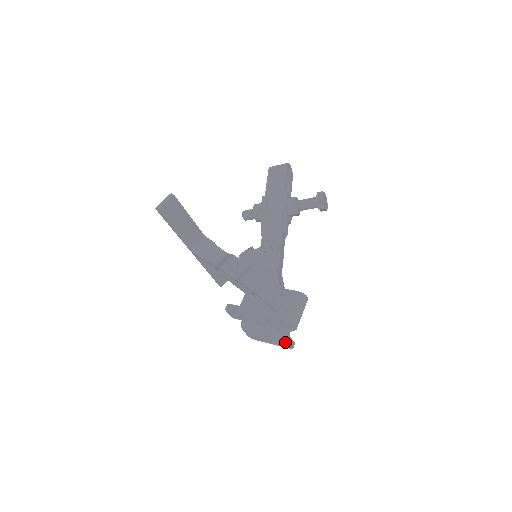
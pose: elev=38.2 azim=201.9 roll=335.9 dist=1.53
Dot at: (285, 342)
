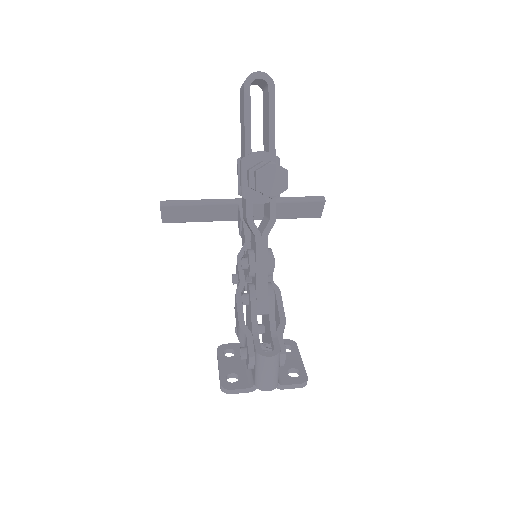
Dot at: occluded
